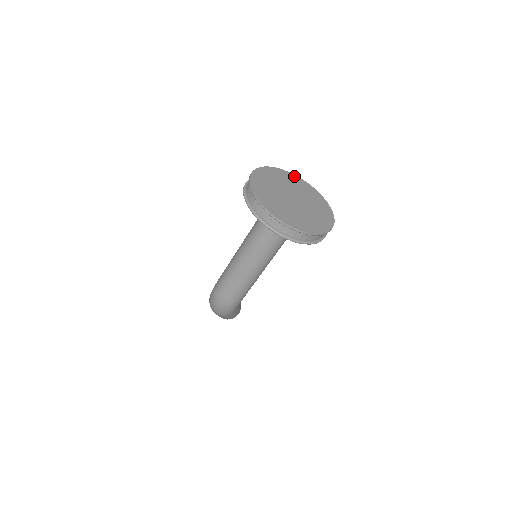
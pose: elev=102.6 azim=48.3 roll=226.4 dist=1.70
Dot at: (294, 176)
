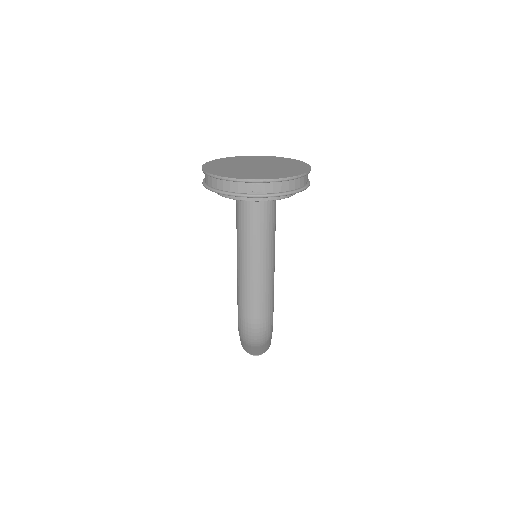
Dot at: (236, 157)
